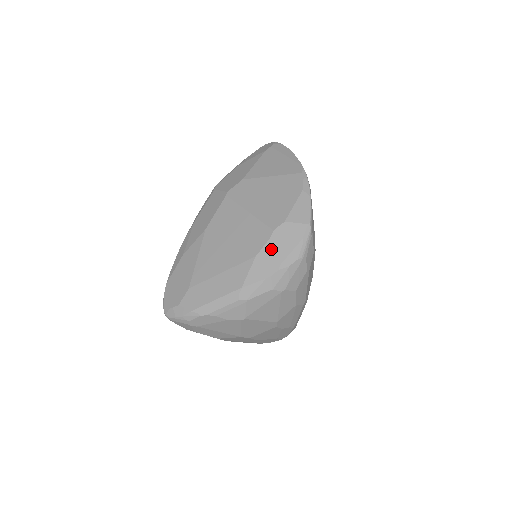
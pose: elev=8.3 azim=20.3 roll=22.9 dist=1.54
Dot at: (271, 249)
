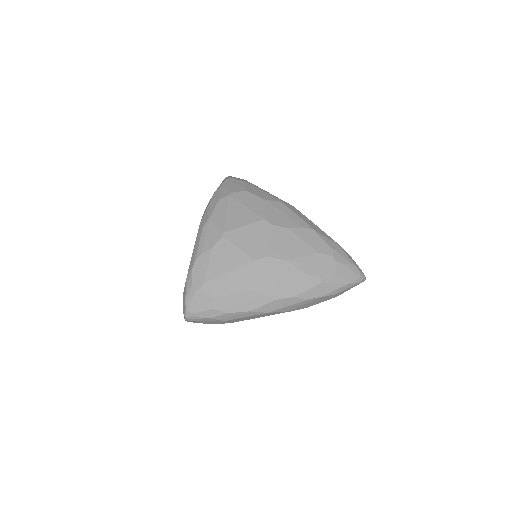
Dot at: occluded
